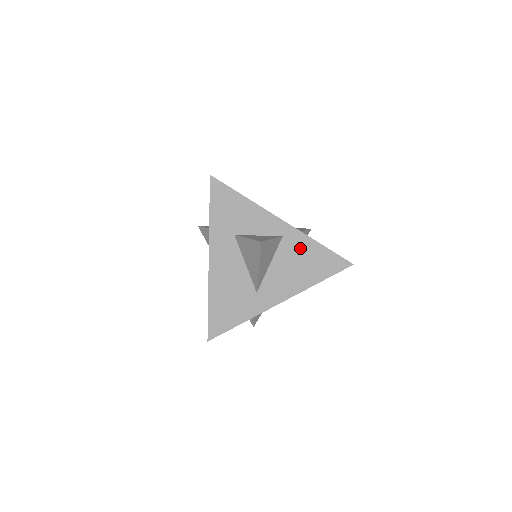
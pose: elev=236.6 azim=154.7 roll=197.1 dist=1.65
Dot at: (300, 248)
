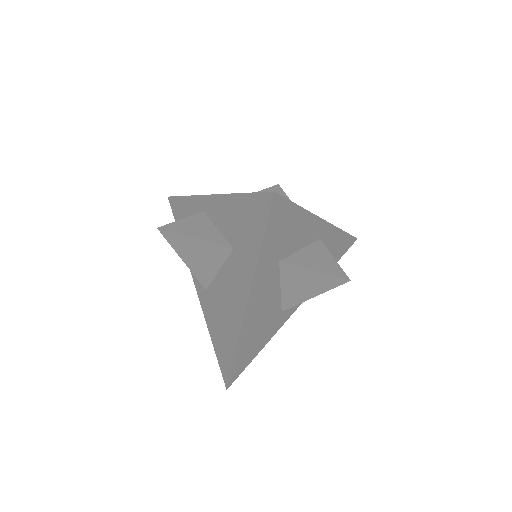
Dot at: (328, 244)
